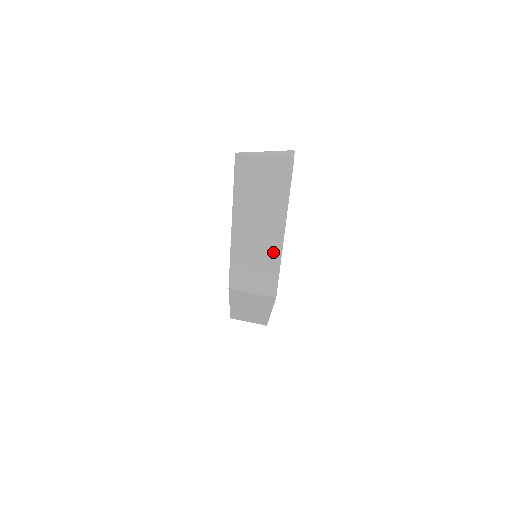
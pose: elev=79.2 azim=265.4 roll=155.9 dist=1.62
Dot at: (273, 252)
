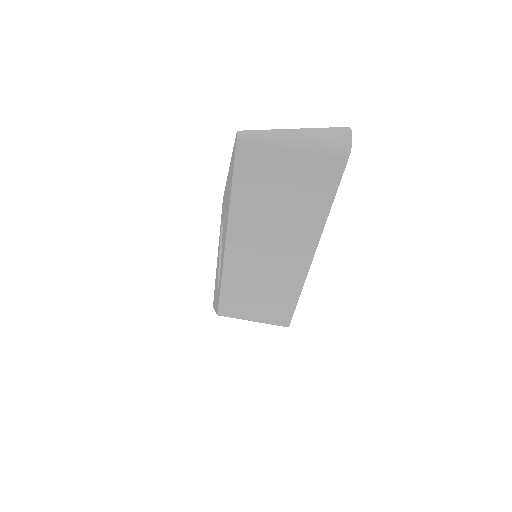
Dot at: (291, 278)
